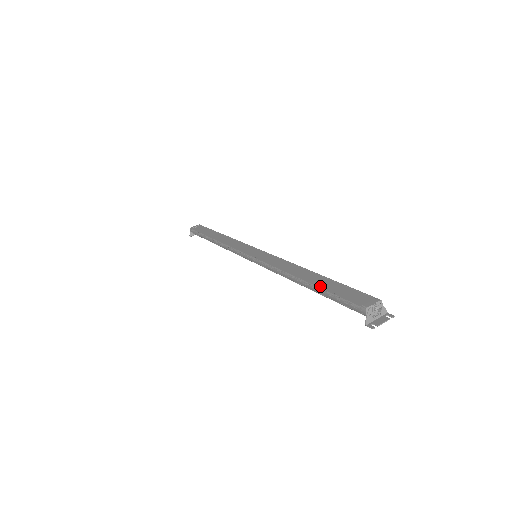
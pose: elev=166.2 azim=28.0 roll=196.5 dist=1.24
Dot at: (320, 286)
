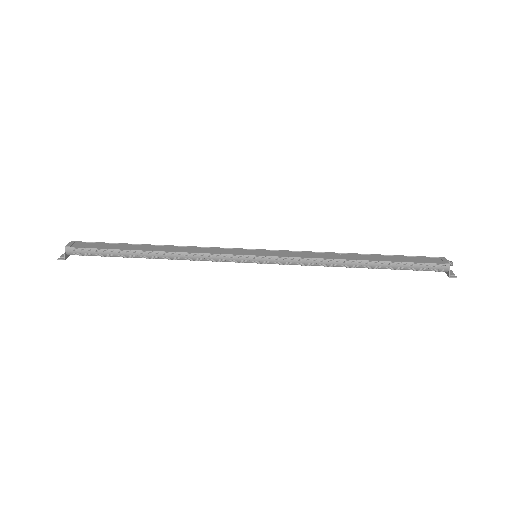
Dot at: (388, 260)
